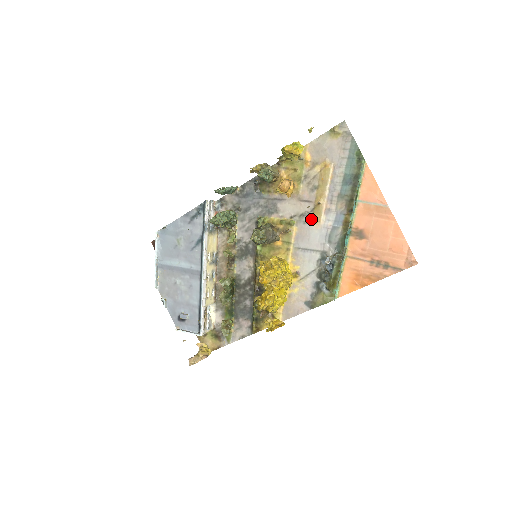
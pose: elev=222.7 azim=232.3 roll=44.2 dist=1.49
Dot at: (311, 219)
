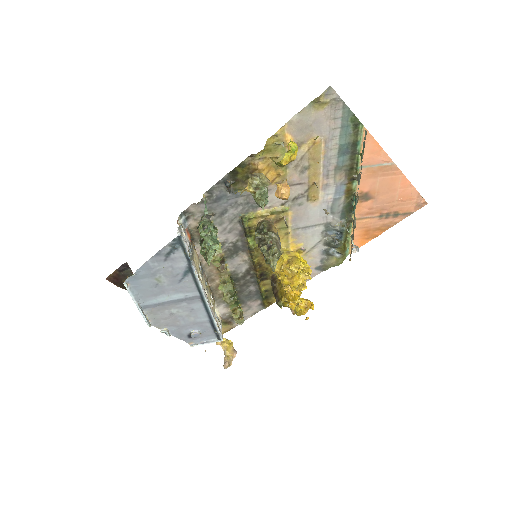
Dot at: (307, 199)
